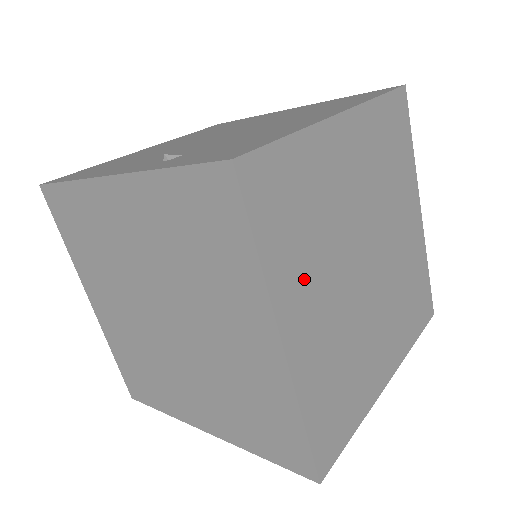
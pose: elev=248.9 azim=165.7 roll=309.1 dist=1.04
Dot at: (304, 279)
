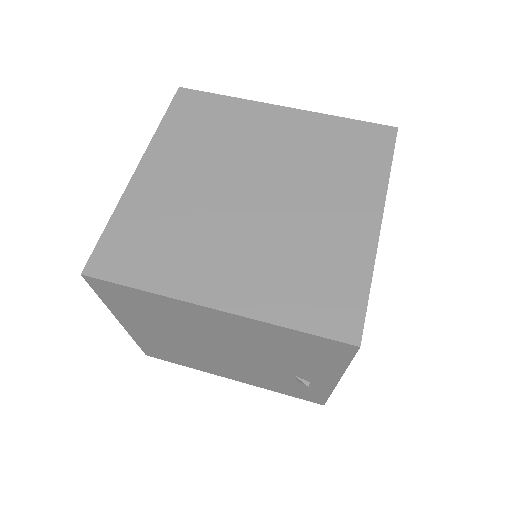
Dot at: (181, 154)
